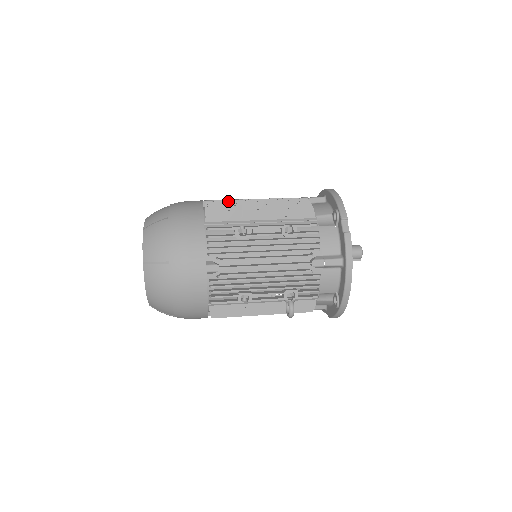
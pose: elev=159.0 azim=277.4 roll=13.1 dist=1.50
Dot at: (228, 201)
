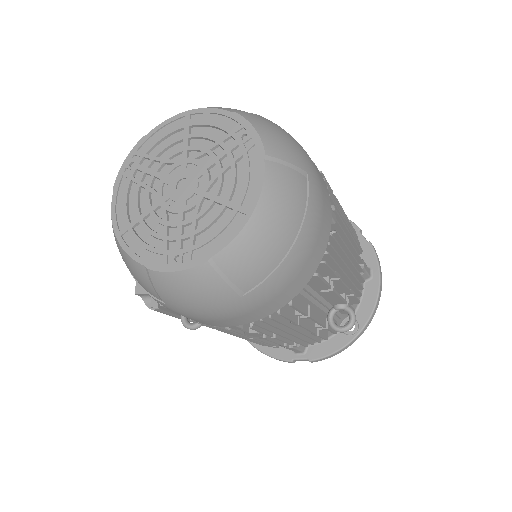
Dot at: occluded
